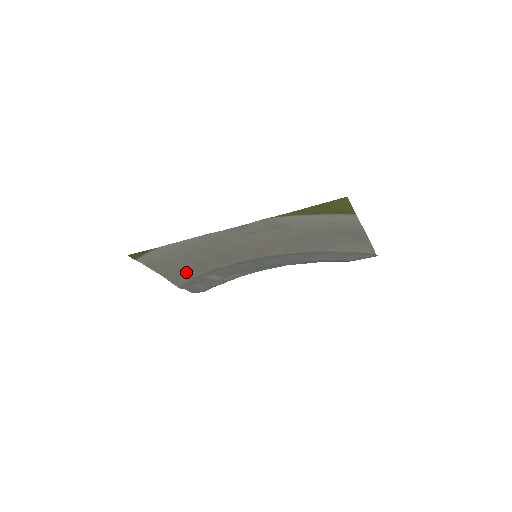
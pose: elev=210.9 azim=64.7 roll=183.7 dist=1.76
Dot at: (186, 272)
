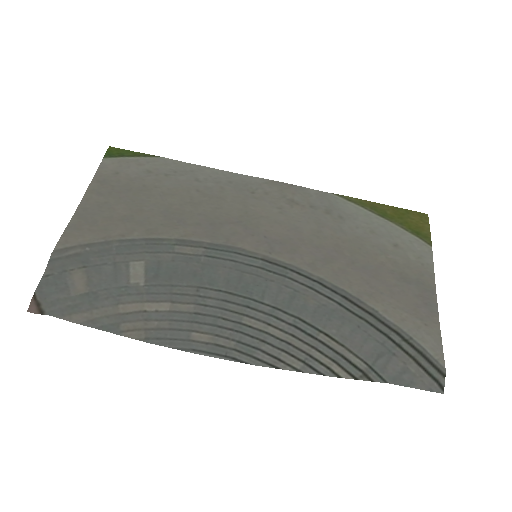
Dot at: (123, 222)
